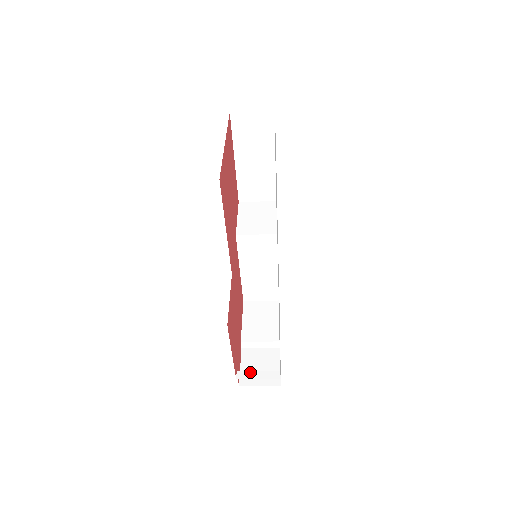
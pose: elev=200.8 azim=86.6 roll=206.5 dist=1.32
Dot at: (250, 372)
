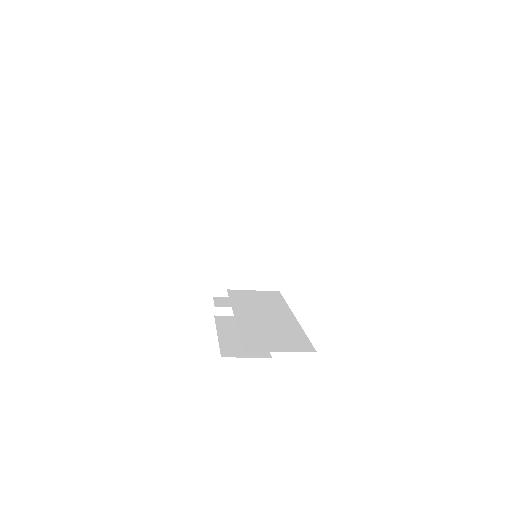
Dot at: (228, 308)
